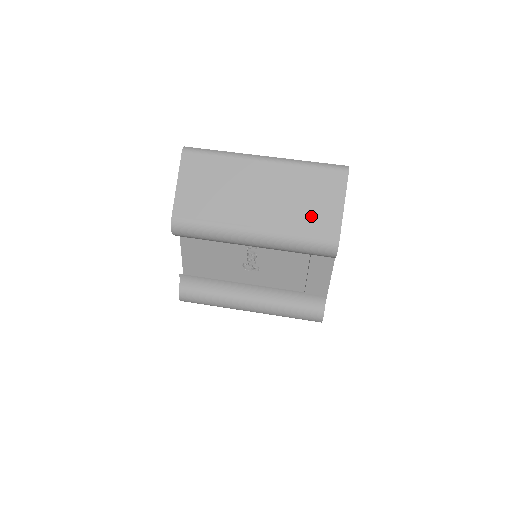
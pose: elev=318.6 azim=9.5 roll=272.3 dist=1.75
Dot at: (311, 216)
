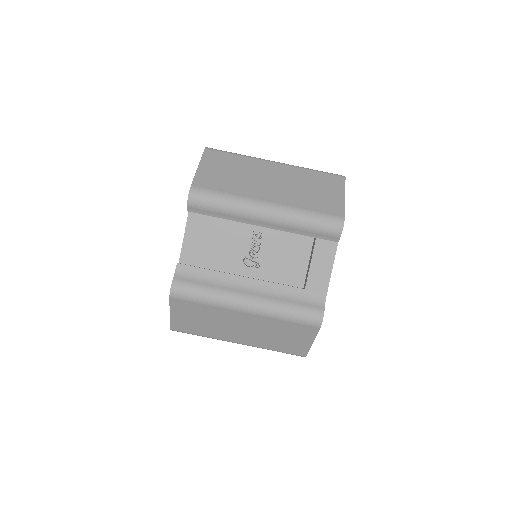
Dot at: (318, 199)
